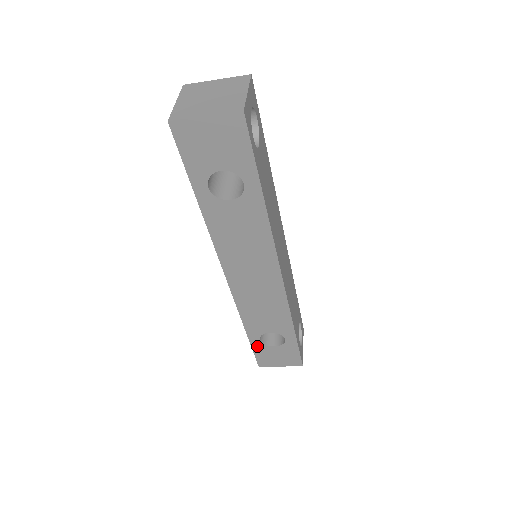
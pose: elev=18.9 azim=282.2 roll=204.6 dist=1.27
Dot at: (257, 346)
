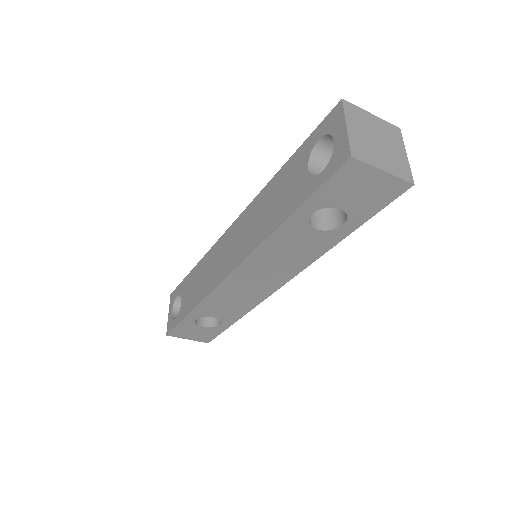
Dot at: (187, 322)
